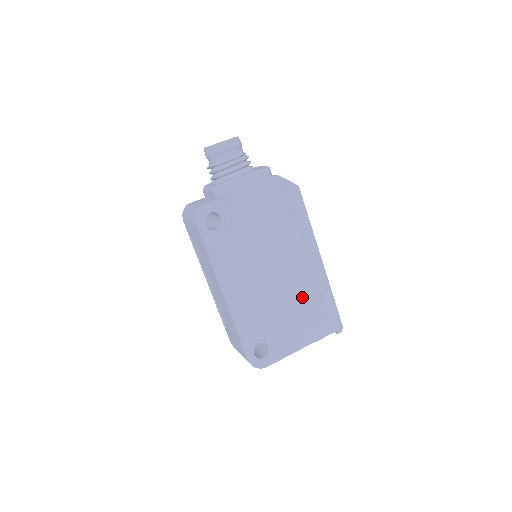
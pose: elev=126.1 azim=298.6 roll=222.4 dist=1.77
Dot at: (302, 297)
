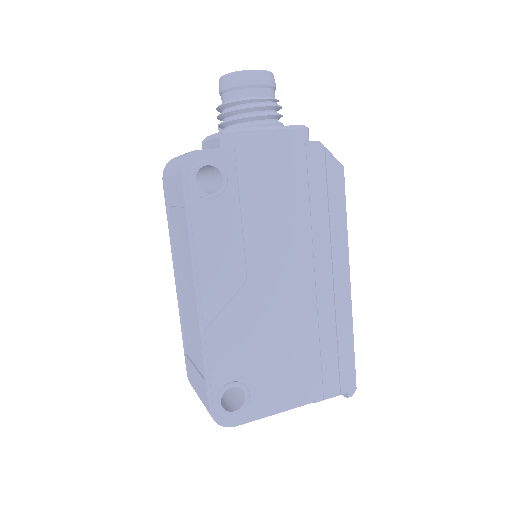
Dot at: (311, 331)
